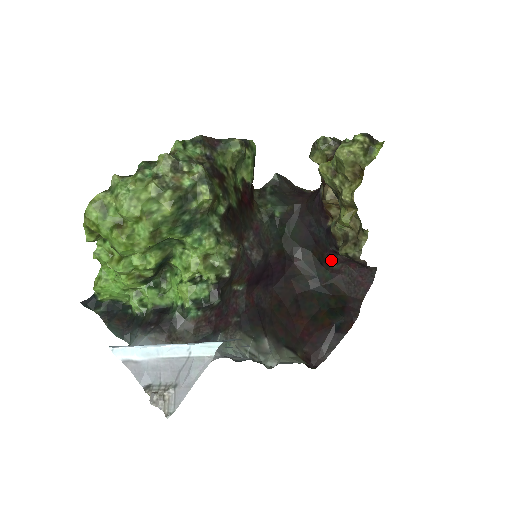
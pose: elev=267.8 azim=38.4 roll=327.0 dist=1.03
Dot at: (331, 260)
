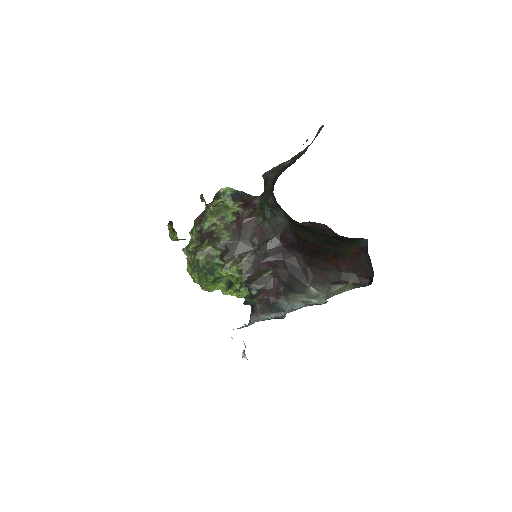
Dot at: occluded
